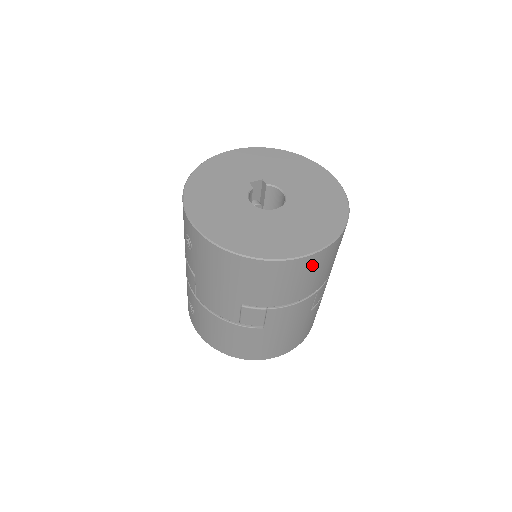
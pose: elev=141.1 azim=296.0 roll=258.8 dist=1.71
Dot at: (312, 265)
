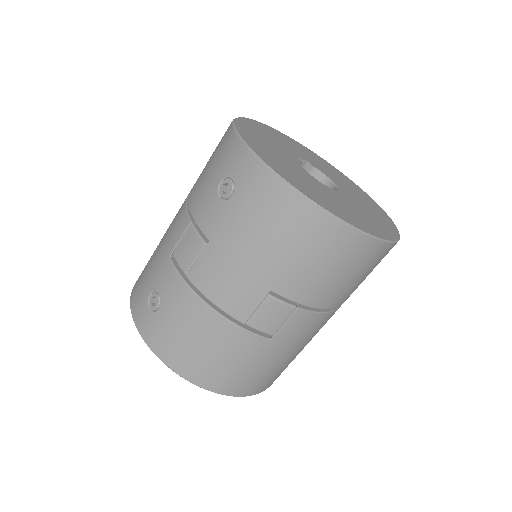
Dot at: (375, 259)
